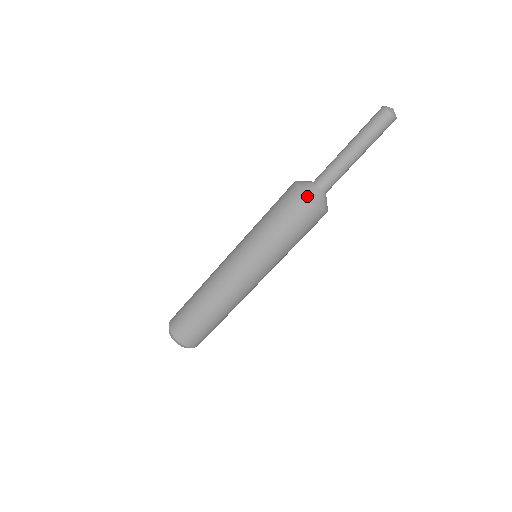
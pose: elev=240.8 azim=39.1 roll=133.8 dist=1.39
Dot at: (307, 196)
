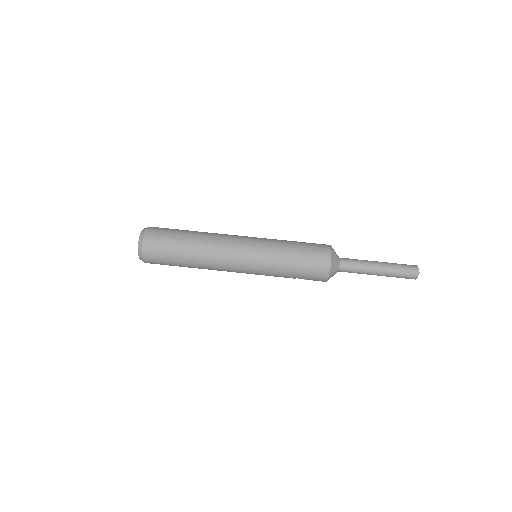
Dot at: occluded
